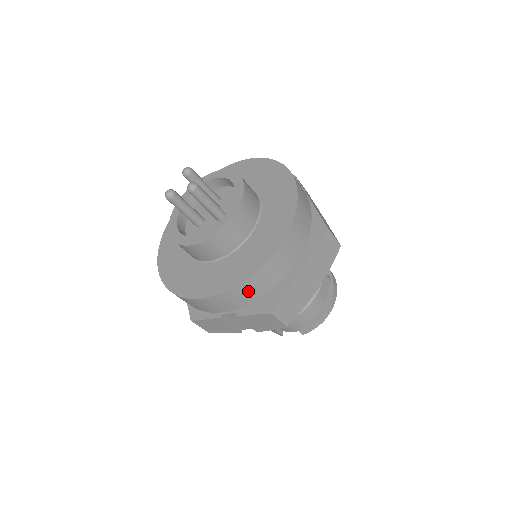
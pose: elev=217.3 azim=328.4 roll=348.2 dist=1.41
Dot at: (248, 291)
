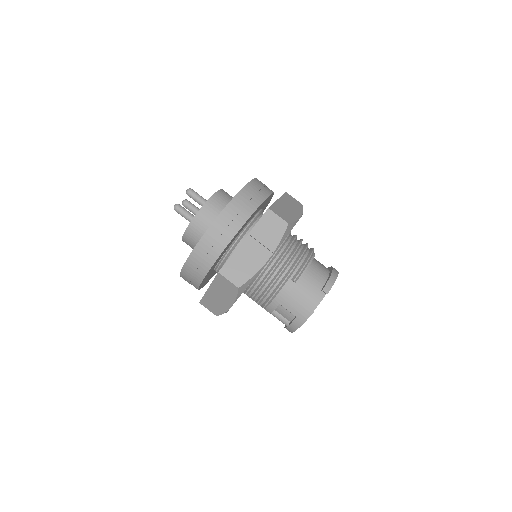
Dot at: (245, 201)
